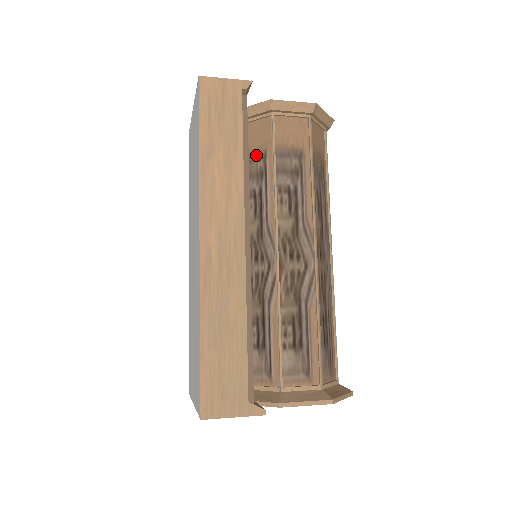
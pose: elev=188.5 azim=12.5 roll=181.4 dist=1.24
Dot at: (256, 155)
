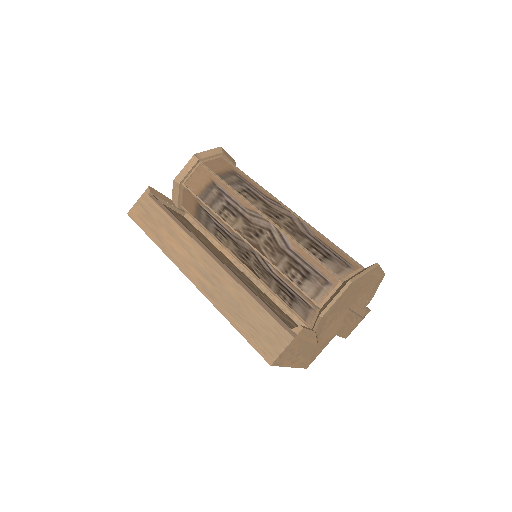
Dot at: (198, 211)
